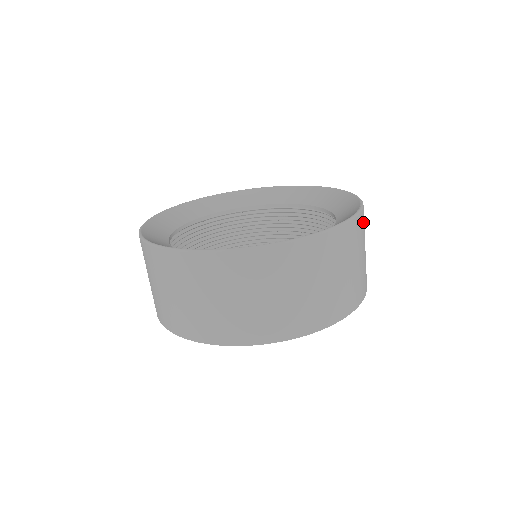
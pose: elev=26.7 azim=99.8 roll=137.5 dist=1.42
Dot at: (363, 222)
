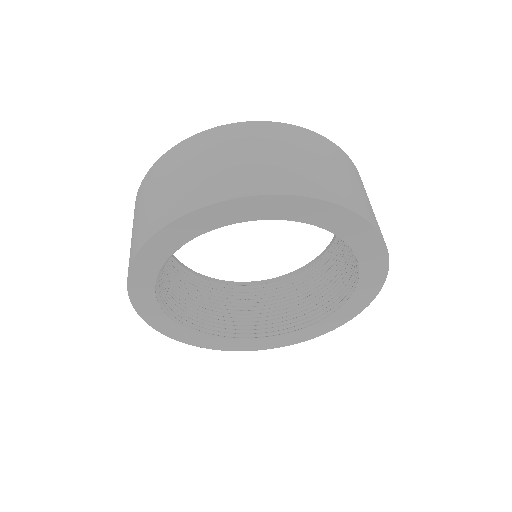
Dot at: (335, 151)
